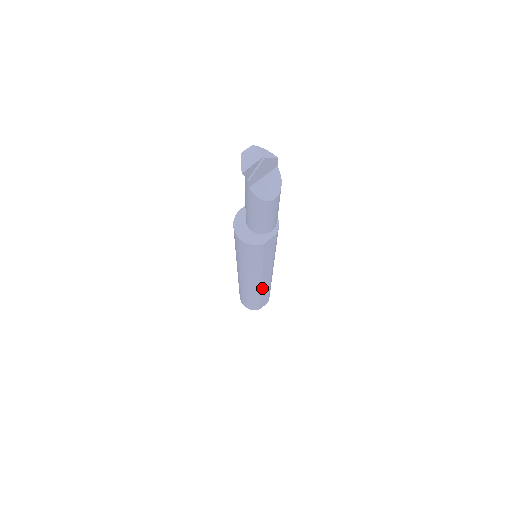
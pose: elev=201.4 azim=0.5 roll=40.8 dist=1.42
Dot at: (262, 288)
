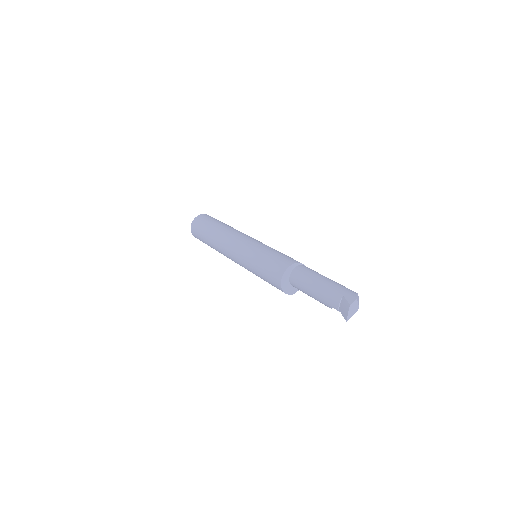
Dot at: occluded
